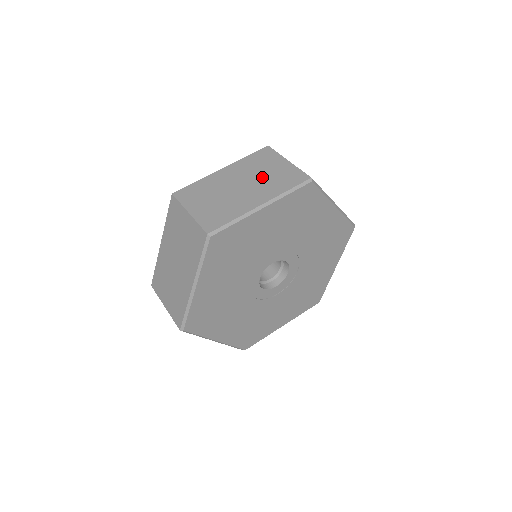
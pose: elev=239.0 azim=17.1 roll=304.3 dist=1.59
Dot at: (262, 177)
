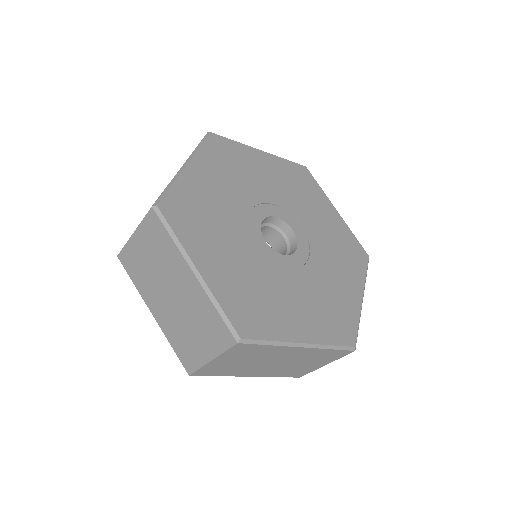
Dot at: occluded
